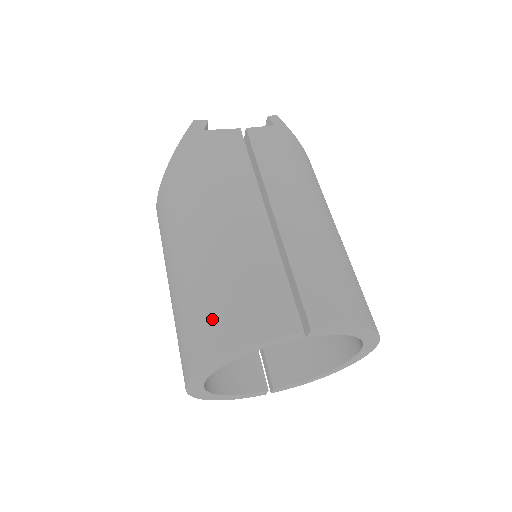
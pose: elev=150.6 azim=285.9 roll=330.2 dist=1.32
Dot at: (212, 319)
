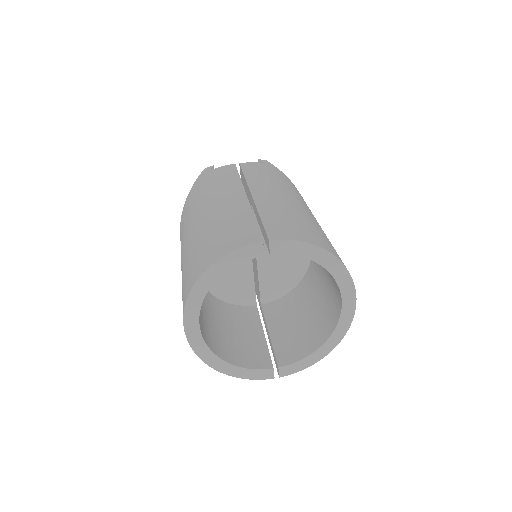
Dot at: (199, 257)
